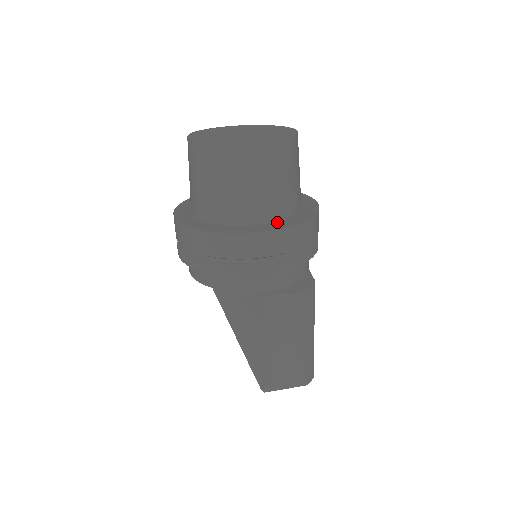
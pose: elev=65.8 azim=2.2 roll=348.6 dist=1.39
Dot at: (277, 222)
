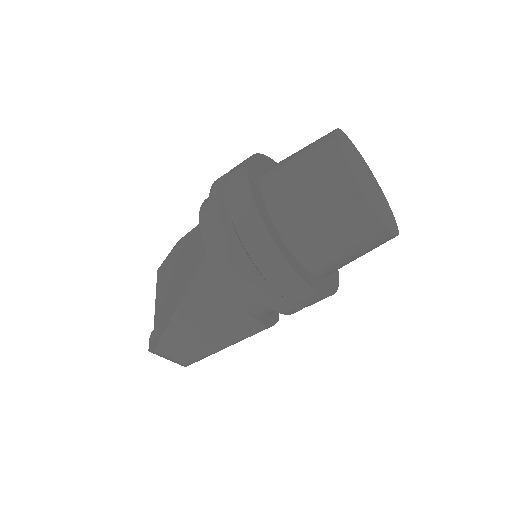
Dot at: (319, 278)
